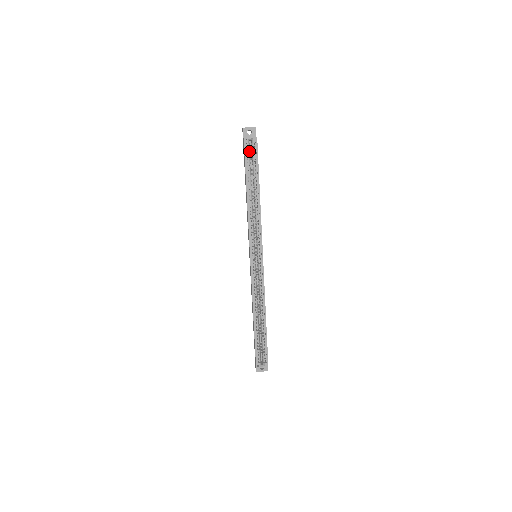
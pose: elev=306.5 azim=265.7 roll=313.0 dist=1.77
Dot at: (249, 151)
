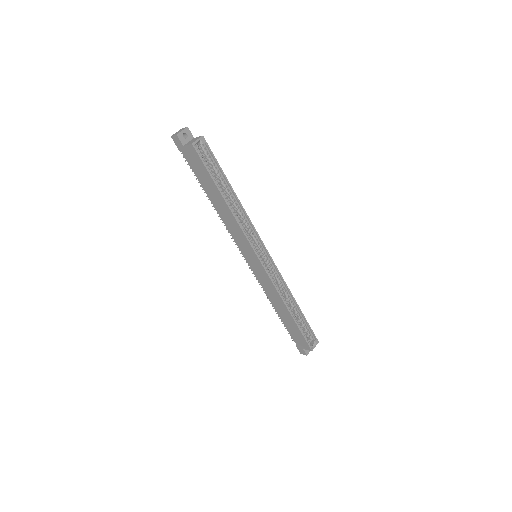
Dot at: occluded
